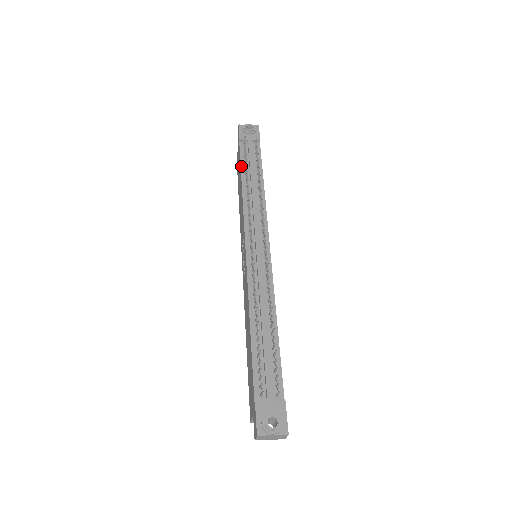
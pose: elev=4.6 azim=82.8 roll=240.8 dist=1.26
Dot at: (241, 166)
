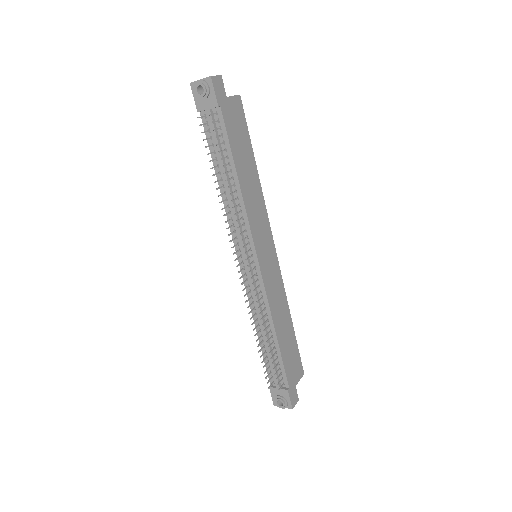
Dot at: (211, 155)
